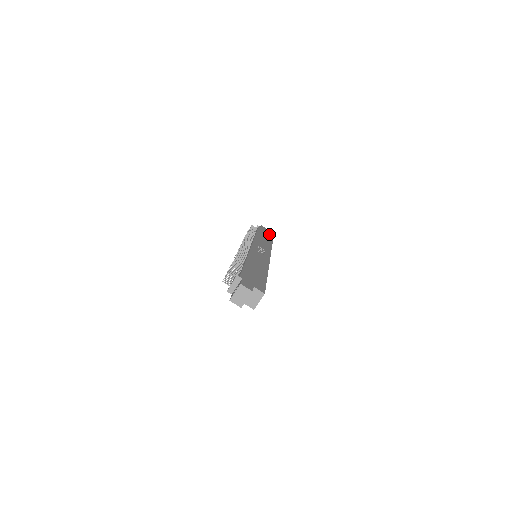
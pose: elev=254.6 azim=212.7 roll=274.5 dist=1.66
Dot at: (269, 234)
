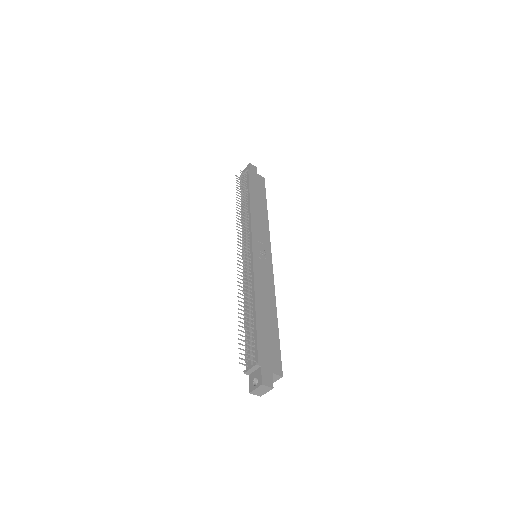
Dot at: (260, 182)
